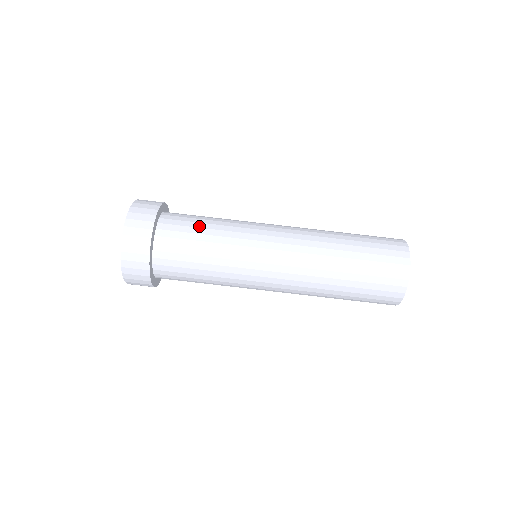
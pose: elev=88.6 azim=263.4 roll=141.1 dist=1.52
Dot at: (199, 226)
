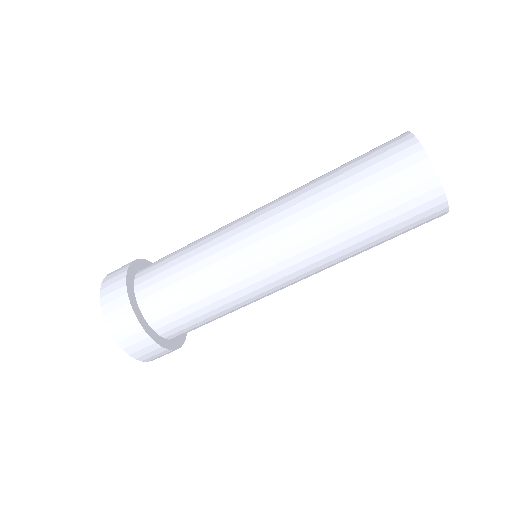
Dot at: (184, 296)
